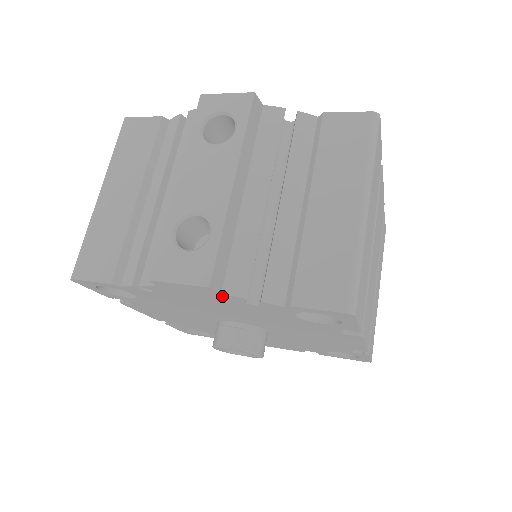
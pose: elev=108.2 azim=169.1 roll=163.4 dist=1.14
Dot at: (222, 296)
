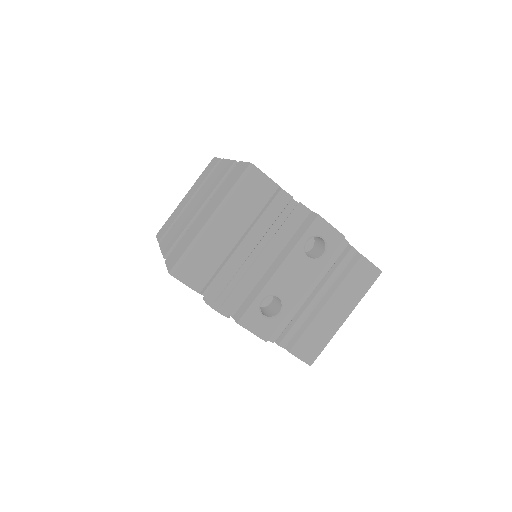
Dot at: occluded
